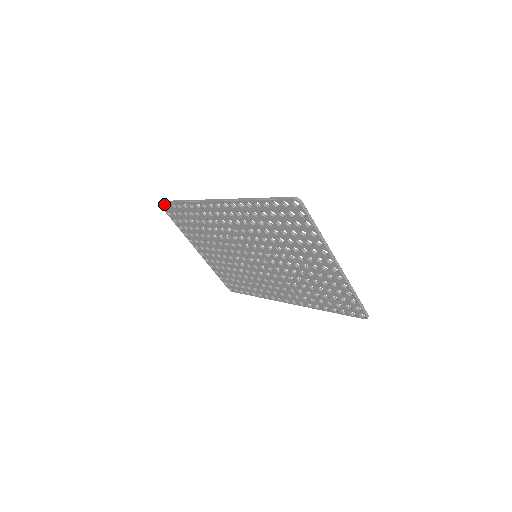
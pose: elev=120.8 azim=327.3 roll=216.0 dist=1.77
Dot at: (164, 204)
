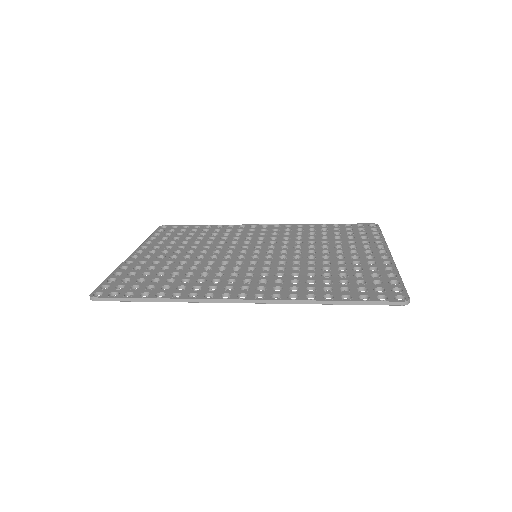
Dot at: (104, 299)
